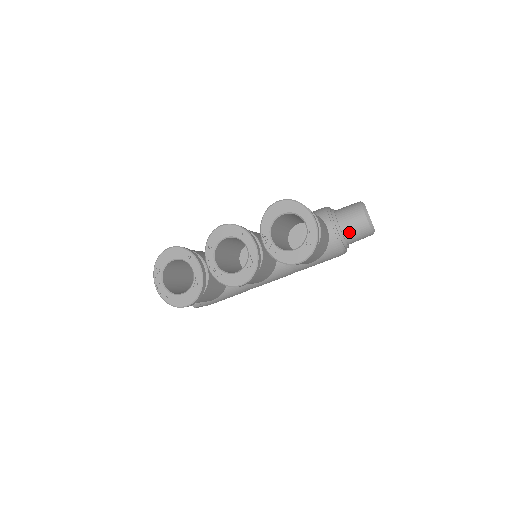
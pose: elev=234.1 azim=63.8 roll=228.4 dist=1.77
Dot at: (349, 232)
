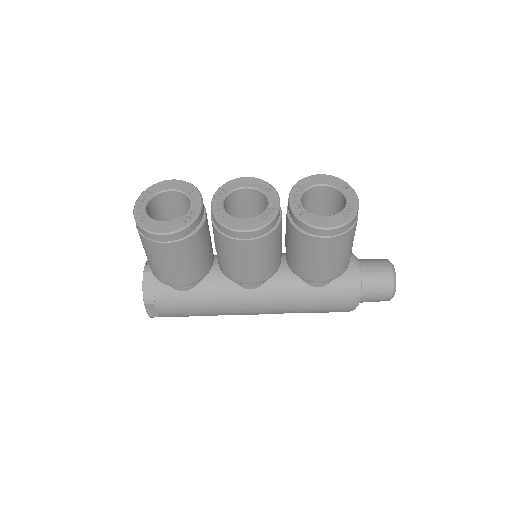
Dot at: (369, 277)
